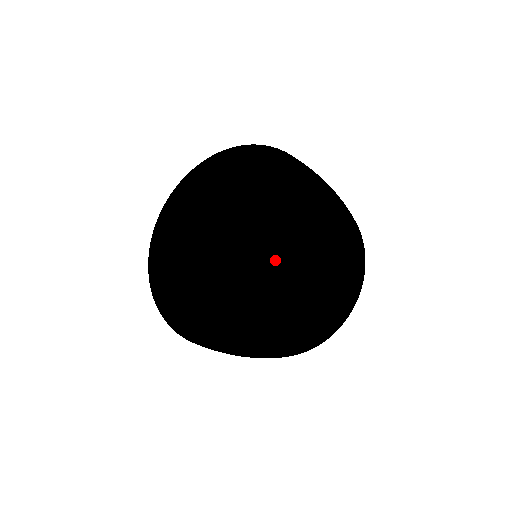
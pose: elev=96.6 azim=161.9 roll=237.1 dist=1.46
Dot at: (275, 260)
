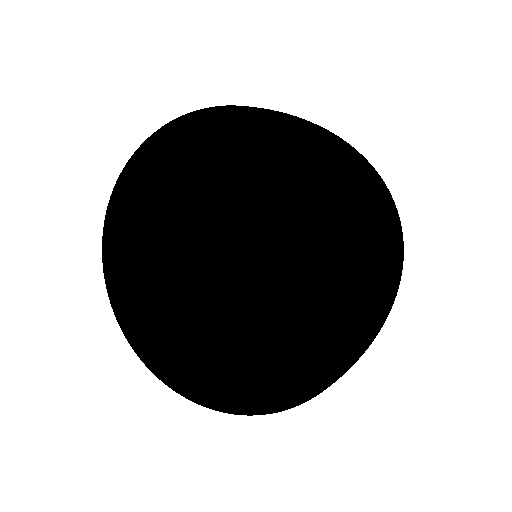
Dot at: (295, 270)
